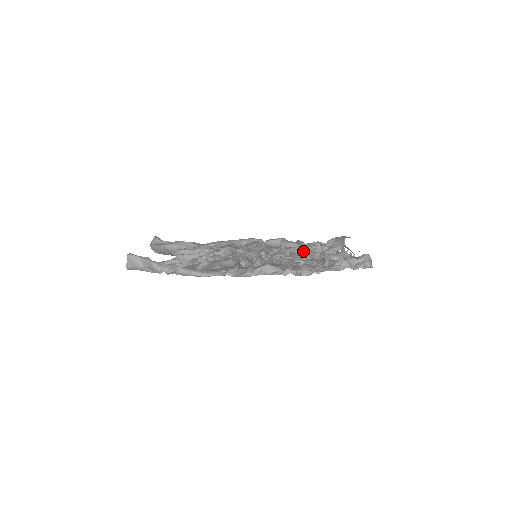
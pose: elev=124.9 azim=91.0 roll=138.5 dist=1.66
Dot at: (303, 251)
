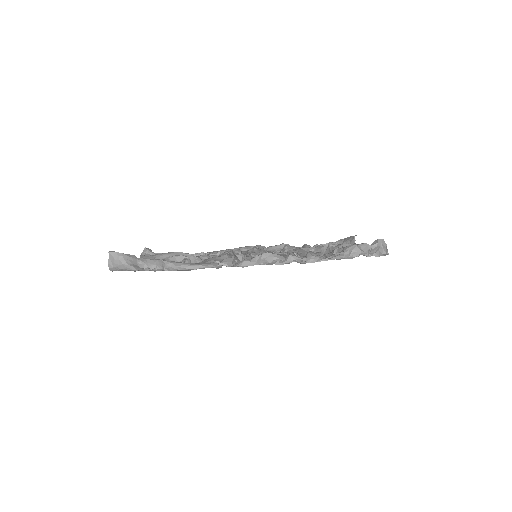
Dot at: (309, 250)
